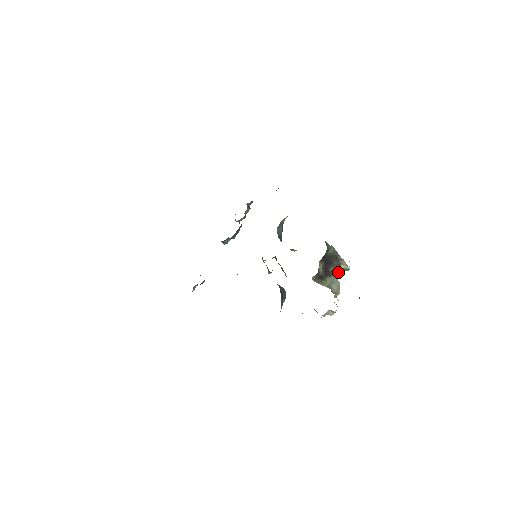
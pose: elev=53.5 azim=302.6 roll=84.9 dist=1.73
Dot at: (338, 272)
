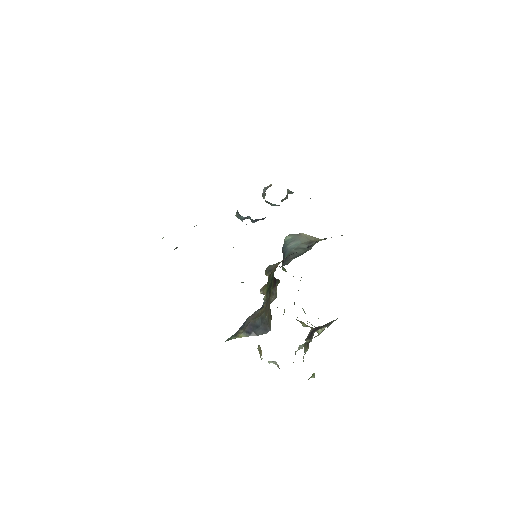
Dot at: (305, 325)
